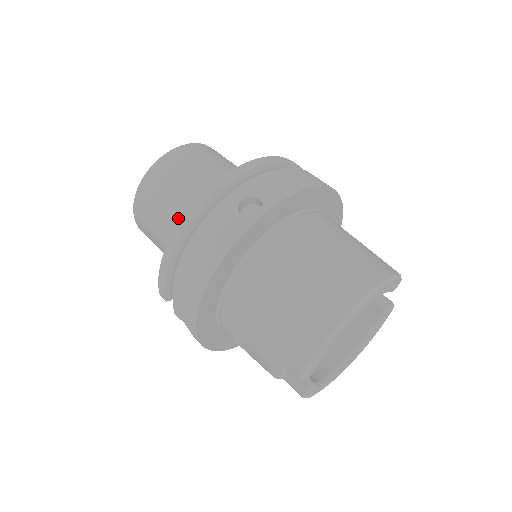
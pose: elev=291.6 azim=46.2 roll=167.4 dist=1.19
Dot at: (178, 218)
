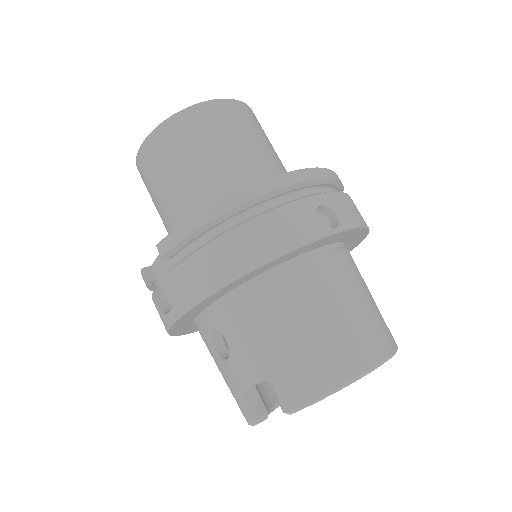
Dot at: (217, 175)
